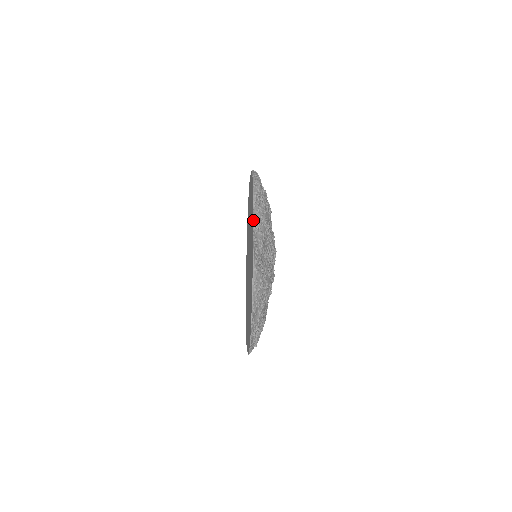
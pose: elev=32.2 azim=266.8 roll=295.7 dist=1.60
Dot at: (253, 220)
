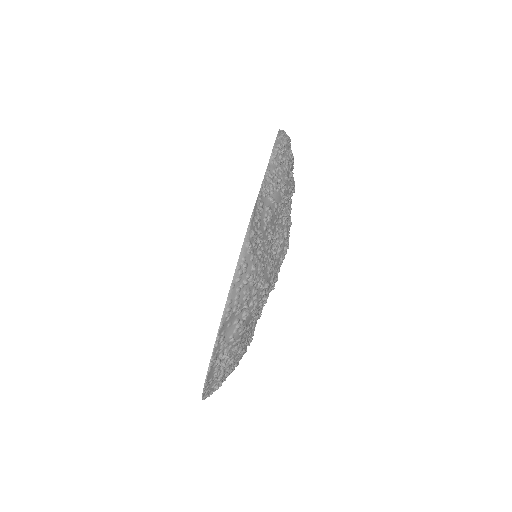
Dot at: (264, 178)
